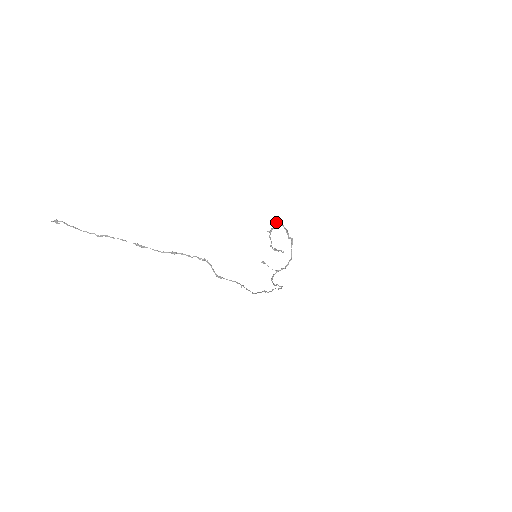
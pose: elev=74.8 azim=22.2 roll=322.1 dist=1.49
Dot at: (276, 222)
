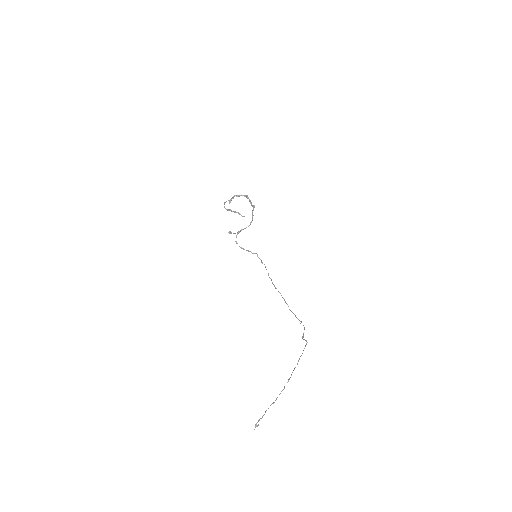
Dot at: occluded
